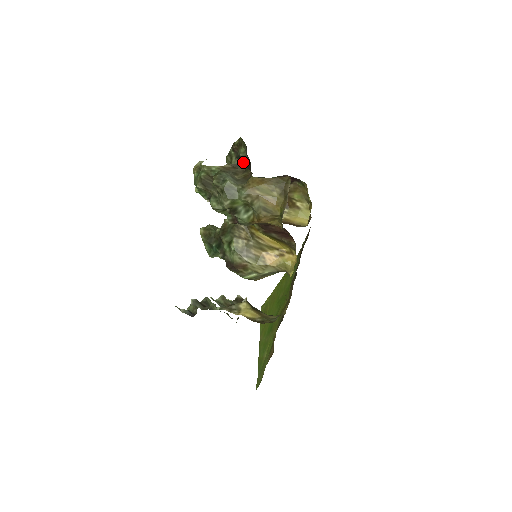
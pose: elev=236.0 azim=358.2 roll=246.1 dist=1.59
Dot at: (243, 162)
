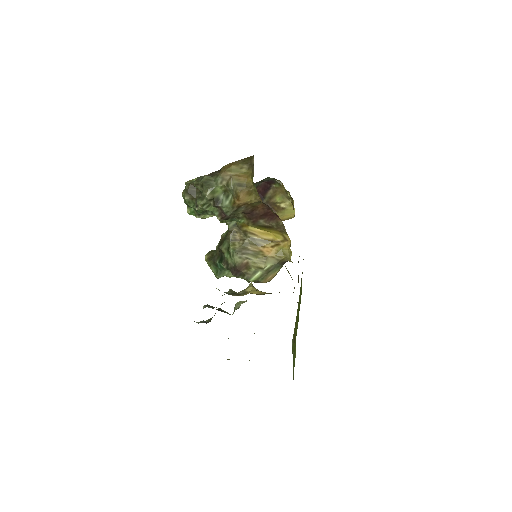
Dot at: occluded
